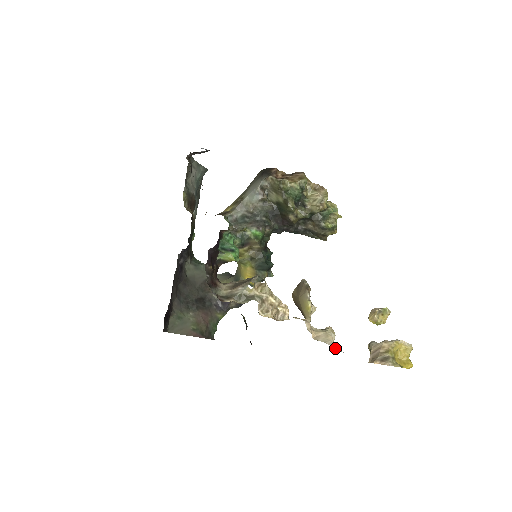
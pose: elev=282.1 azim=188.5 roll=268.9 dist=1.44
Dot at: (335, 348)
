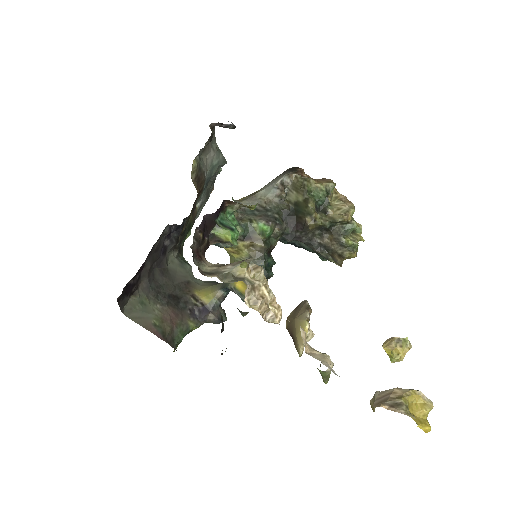
Dot at: (332, 371)
